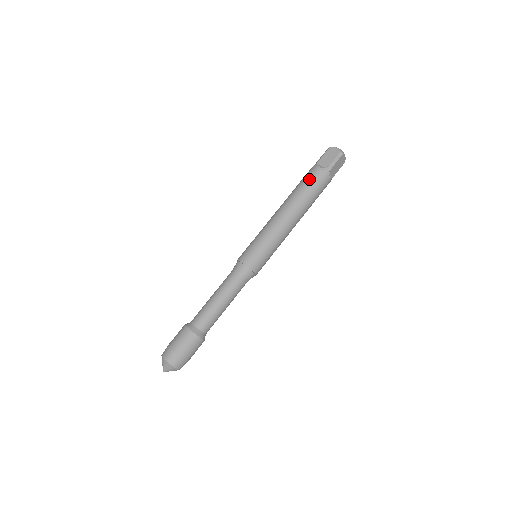
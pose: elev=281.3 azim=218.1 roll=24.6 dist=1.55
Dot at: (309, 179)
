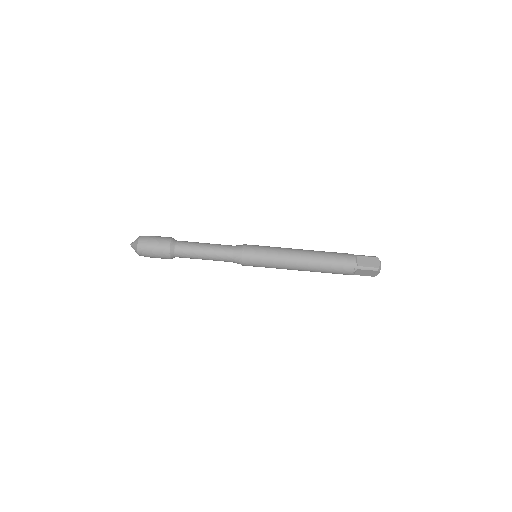
Dot at: (340, 258)
